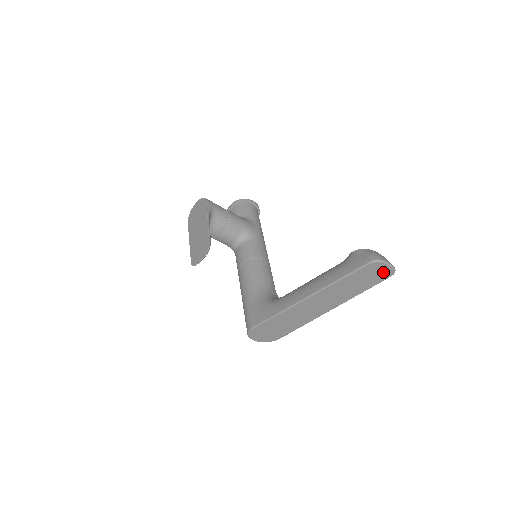
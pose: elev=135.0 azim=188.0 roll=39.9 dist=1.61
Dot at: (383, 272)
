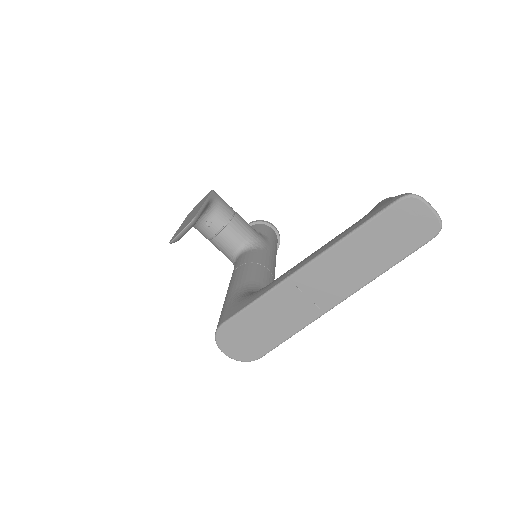
Dot at: (422, 224)
